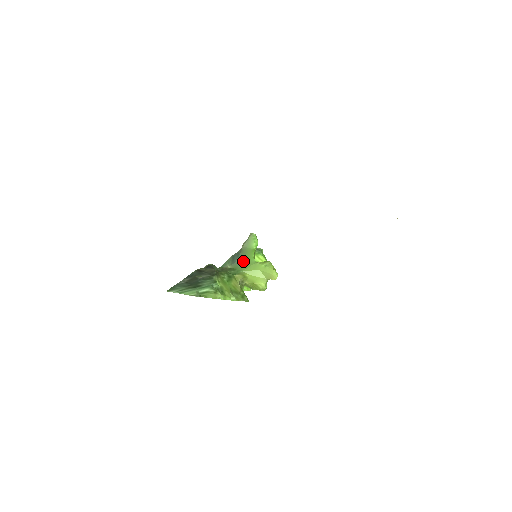
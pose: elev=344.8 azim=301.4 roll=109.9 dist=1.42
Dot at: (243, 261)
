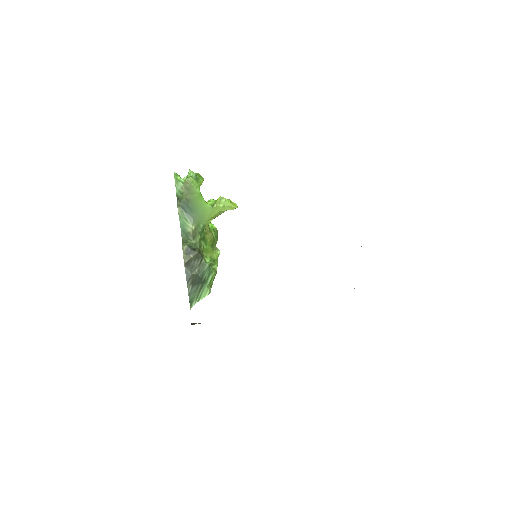
Dot at: (199, 212)
